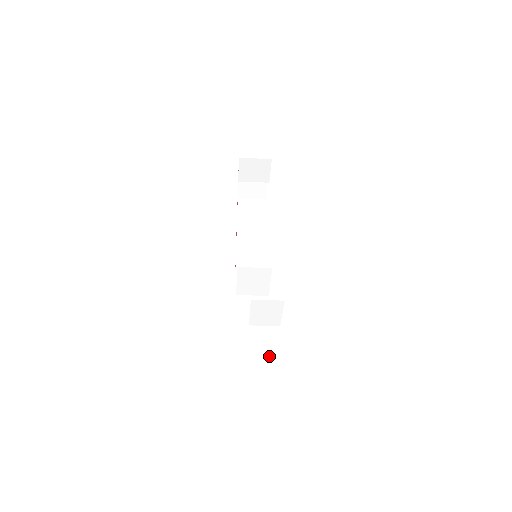
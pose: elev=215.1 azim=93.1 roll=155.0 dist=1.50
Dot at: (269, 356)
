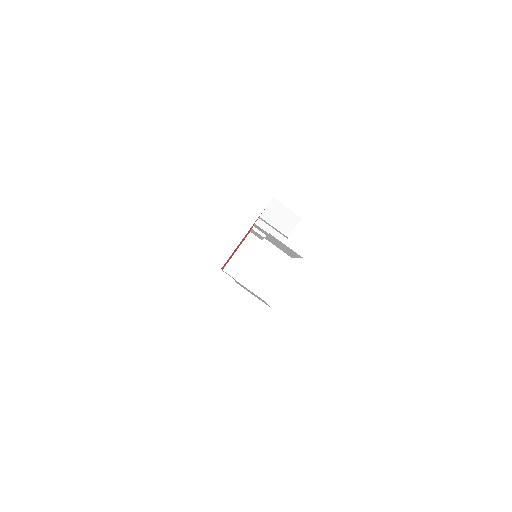
Dot at: occluded
